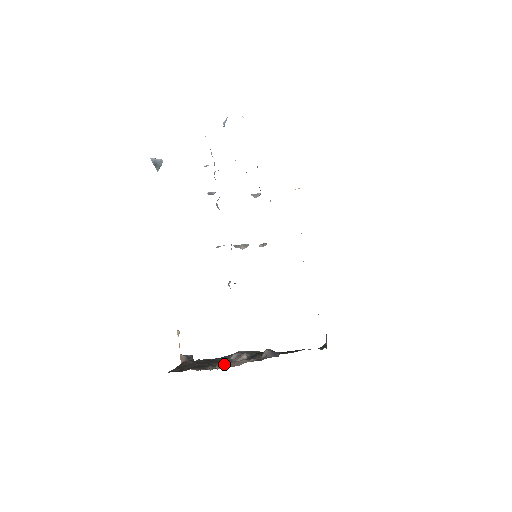
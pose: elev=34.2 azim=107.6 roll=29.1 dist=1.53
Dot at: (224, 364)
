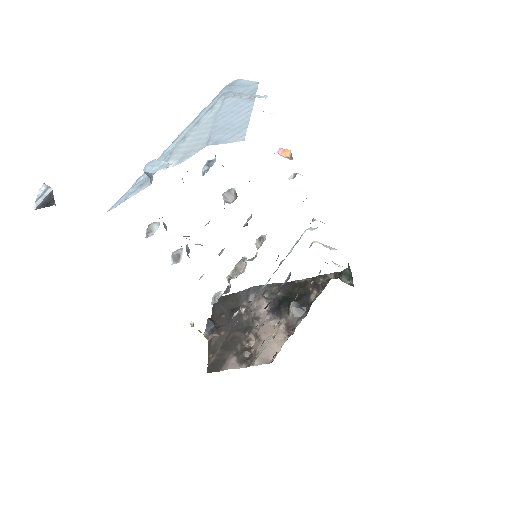
Dot at: (253, 333)
